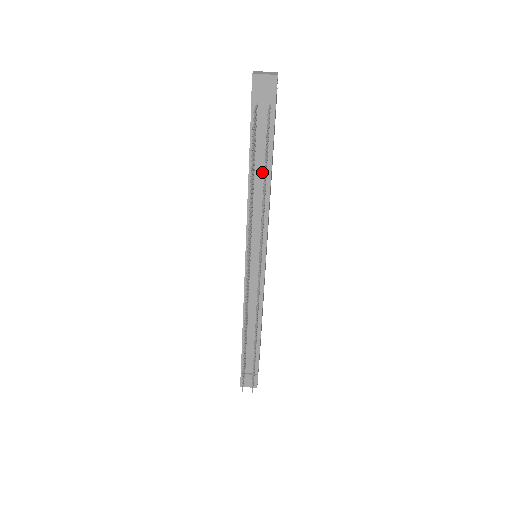
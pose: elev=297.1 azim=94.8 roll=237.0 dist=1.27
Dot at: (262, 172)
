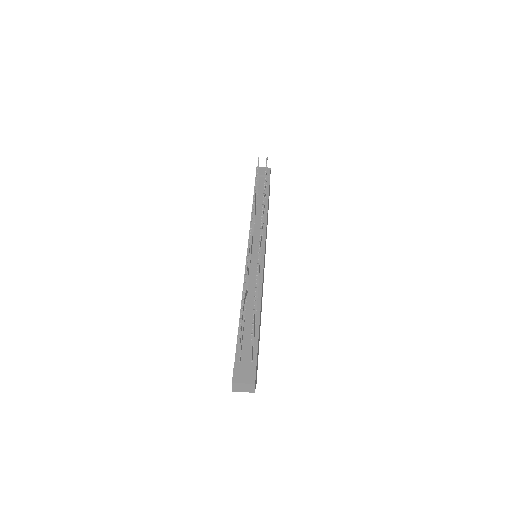
Dot at: (262, 203)
